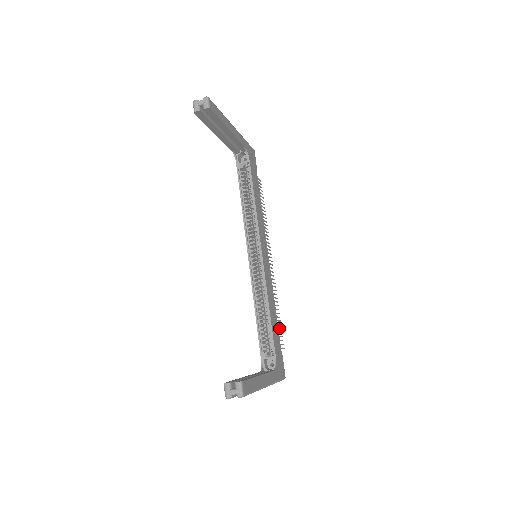
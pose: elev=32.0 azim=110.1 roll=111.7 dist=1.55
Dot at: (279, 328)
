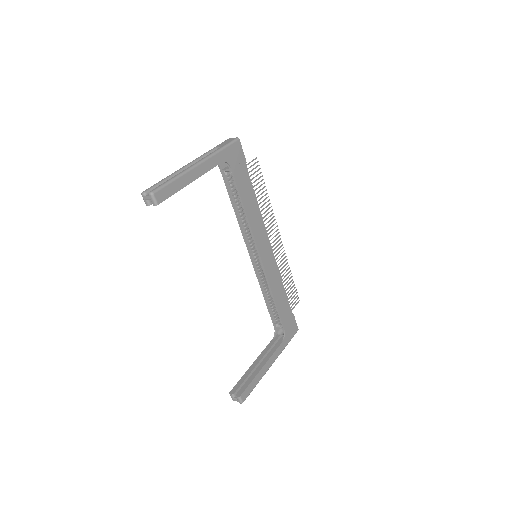
Dot at: (292, 291)
